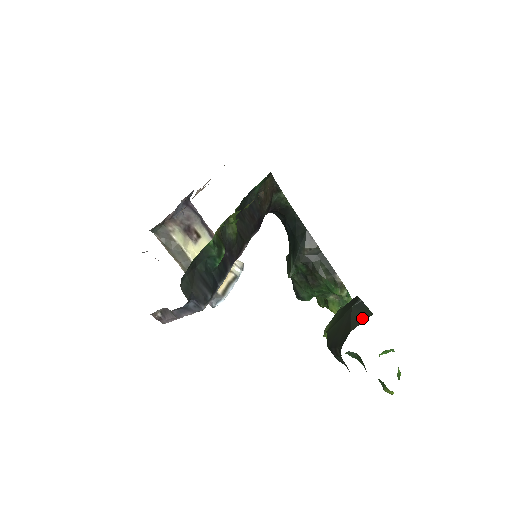
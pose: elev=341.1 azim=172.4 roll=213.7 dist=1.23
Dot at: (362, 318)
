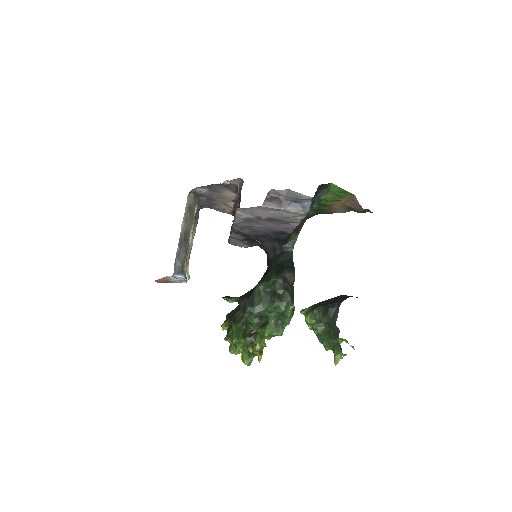
Dot at: occluded
